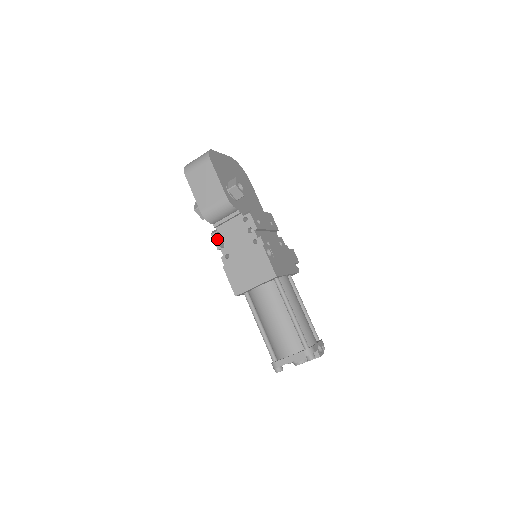
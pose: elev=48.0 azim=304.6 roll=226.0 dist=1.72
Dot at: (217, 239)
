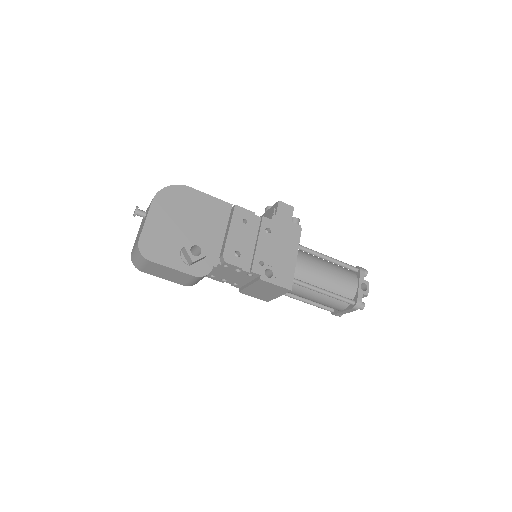
Dot at: (215, 278)
